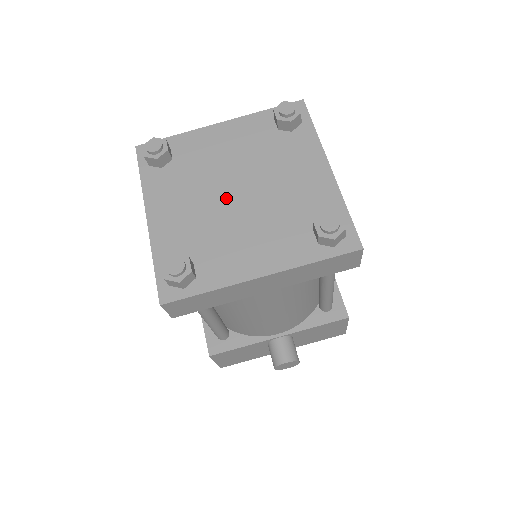
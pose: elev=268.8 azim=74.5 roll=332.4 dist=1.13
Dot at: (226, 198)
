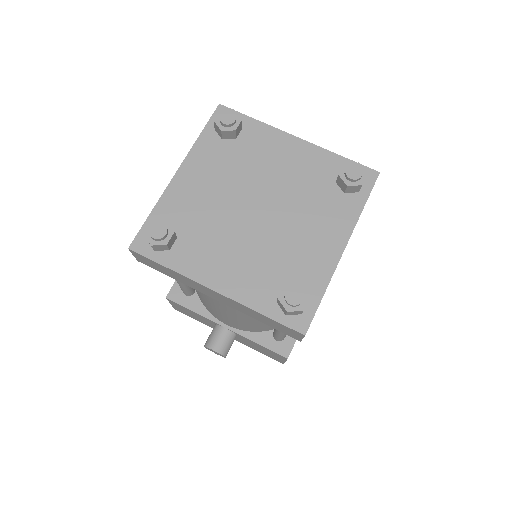
Dot at: (245, 206)
